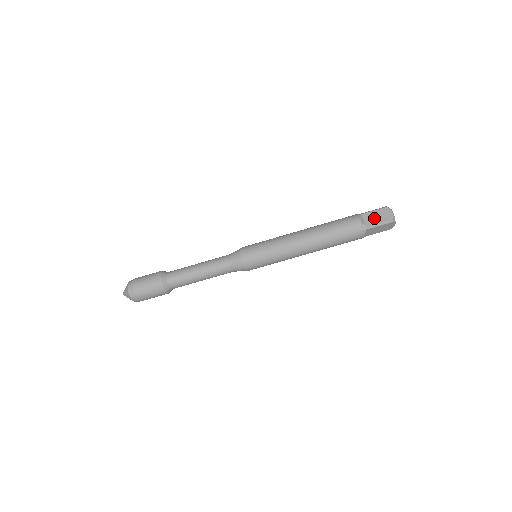
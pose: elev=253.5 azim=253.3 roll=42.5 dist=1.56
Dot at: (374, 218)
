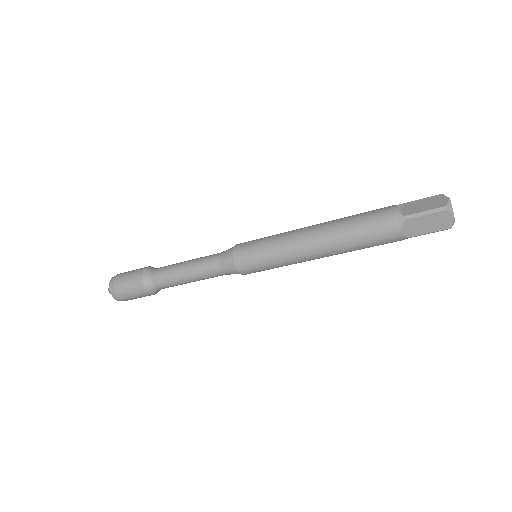
Dot at: (423, 226)
